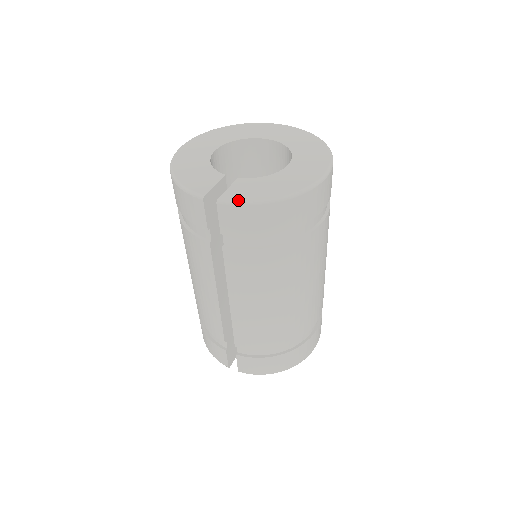
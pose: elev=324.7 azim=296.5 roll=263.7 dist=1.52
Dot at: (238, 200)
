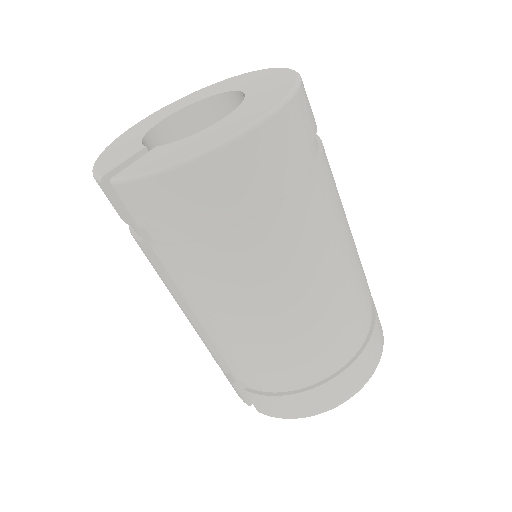
Dot at: (131, 174)
